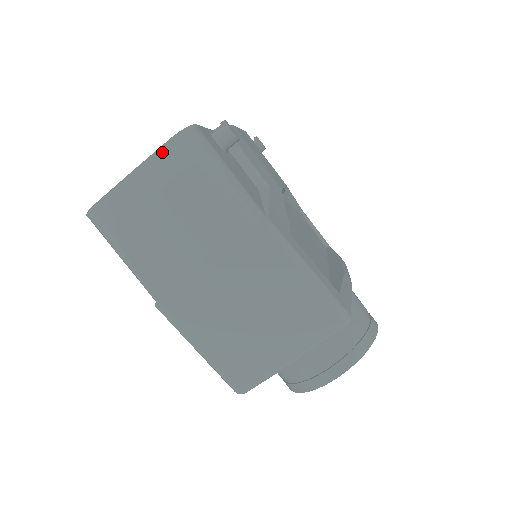
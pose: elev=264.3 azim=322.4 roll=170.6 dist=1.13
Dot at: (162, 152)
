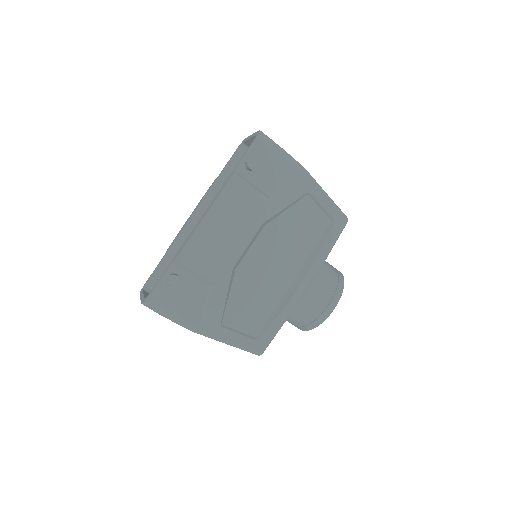
Dot at: occluded
